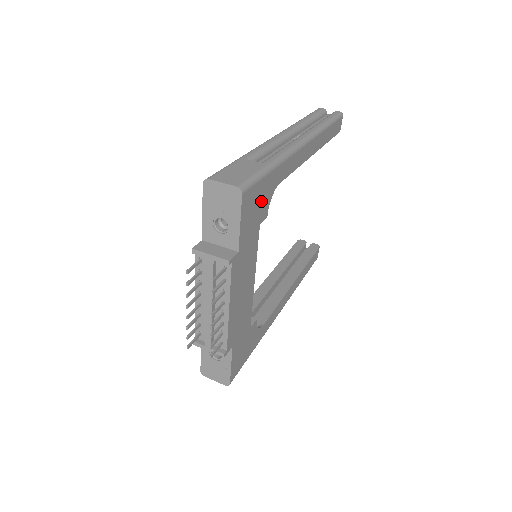
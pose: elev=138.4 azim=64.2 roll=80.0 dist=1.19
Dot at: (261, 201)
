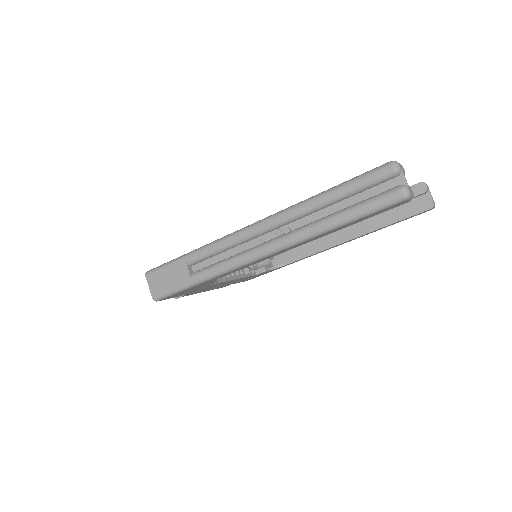
Dot at: occluded
